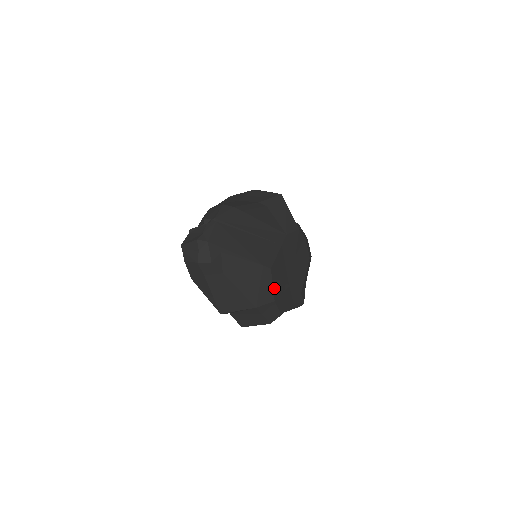
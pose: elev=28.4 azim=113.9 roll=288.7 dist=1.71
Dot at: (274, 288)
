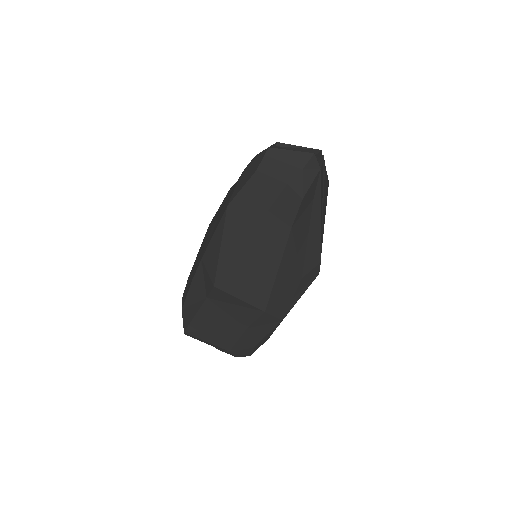
Dot at: occluded
